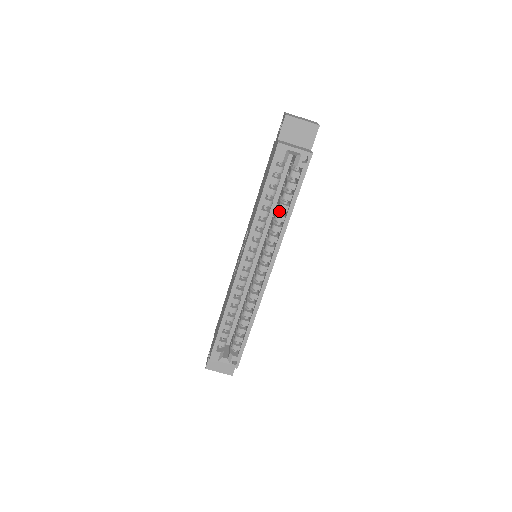
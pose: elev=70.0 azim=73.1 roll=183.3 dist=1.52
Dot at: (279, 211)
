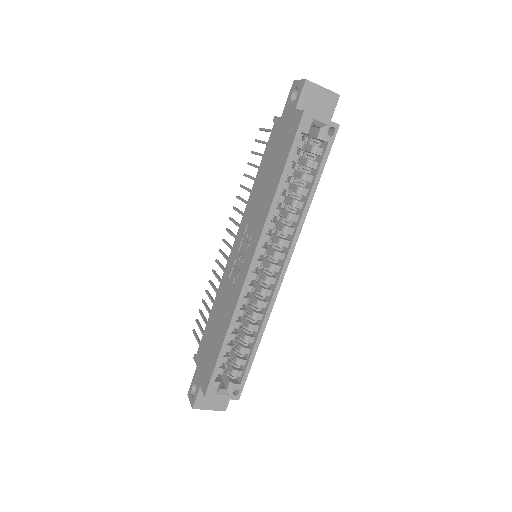
Dot at: occluded
